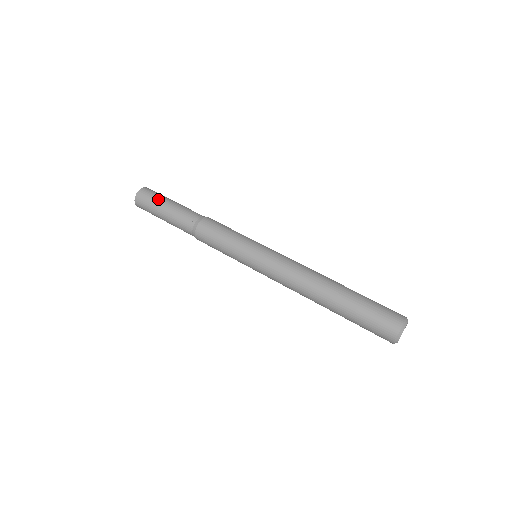
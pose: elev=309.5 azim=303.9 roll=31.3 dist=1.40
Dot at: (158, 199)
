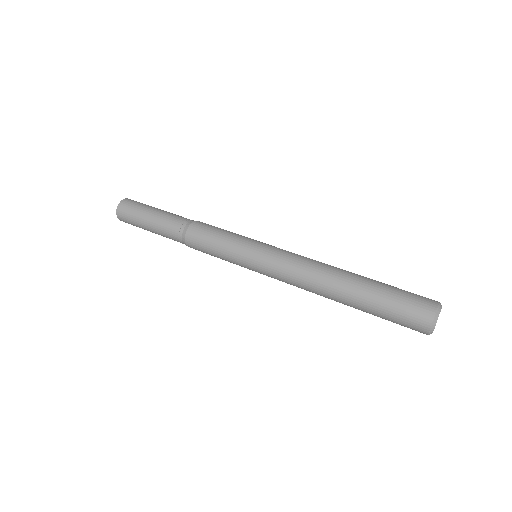
Dot at: (143, 207)
